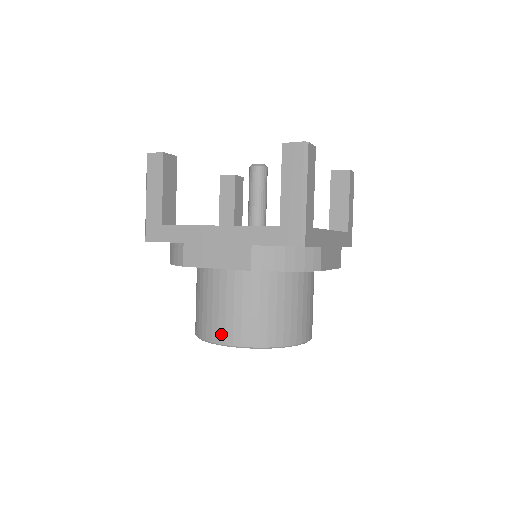
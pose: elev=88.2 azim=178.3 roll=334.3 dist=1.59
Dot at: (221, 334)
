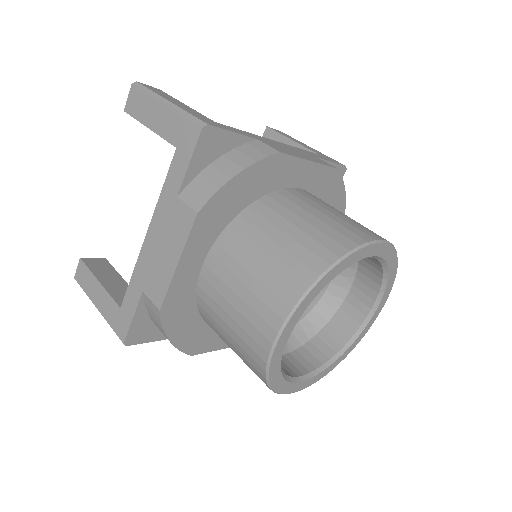
Dot at: (263, 328)
